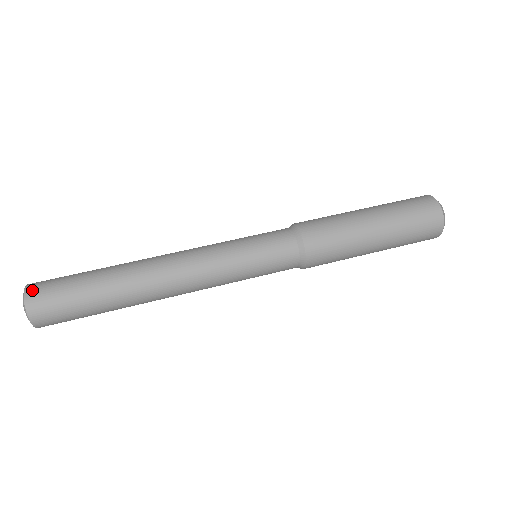
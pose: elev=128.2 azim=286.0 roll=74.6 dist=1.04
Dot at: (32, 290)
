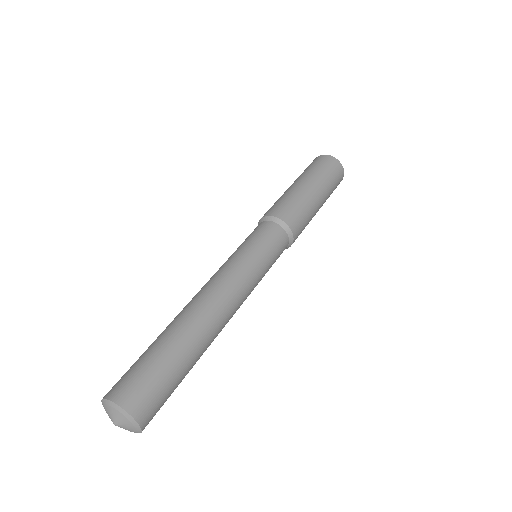
Dot at: (108, 392)
